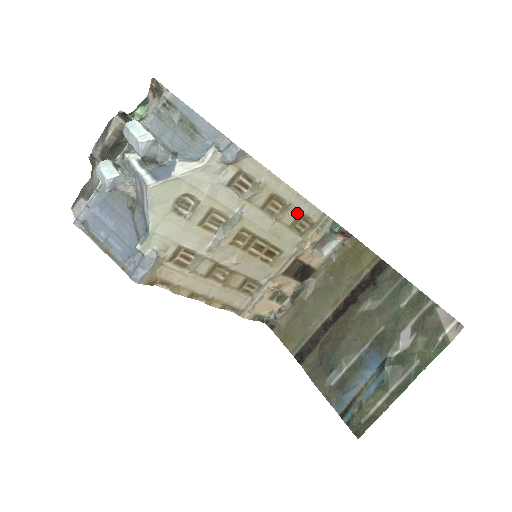
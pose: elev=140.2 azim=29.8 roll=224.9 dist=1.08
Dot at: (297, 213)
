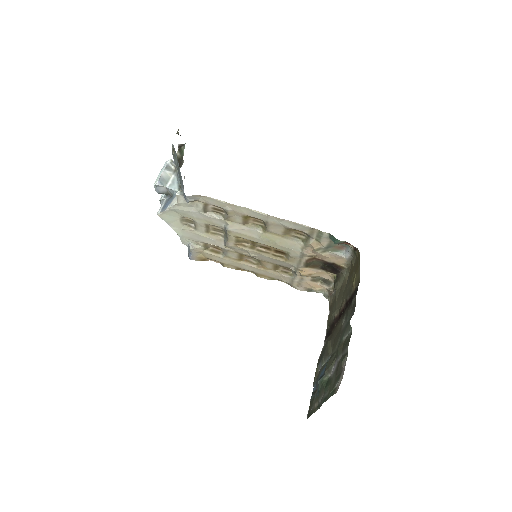
Dot at: (282, 227)
